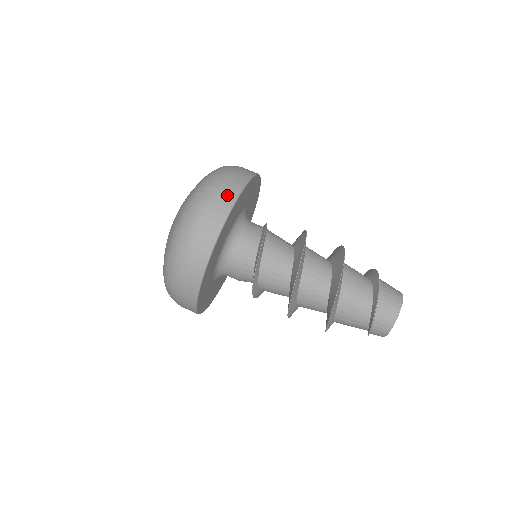
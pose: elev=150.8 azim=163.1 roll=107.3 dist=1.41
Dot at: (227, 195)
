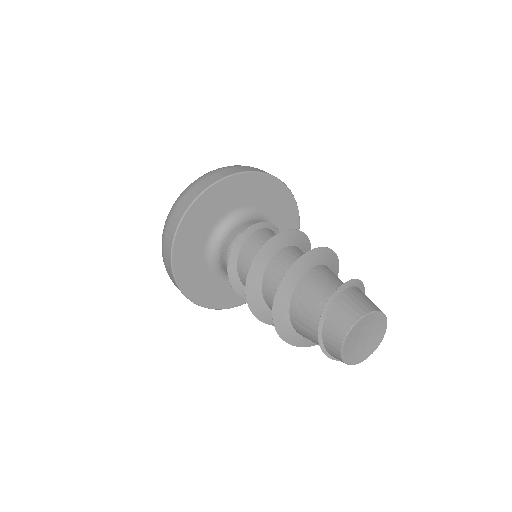
Dot at: (217, 176)
